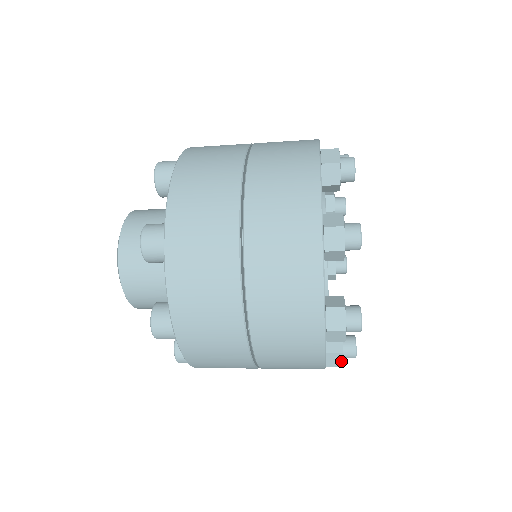
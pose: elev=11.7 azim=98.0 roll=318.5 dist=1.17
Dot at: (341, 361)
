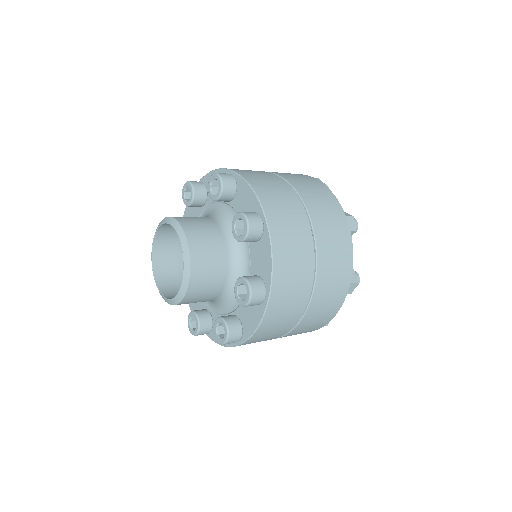
Dot at: occluded
